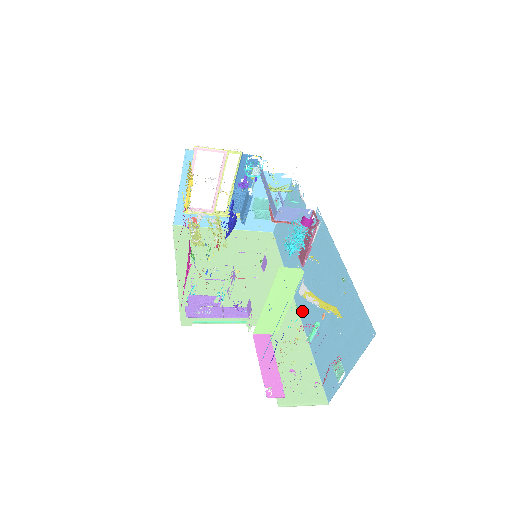
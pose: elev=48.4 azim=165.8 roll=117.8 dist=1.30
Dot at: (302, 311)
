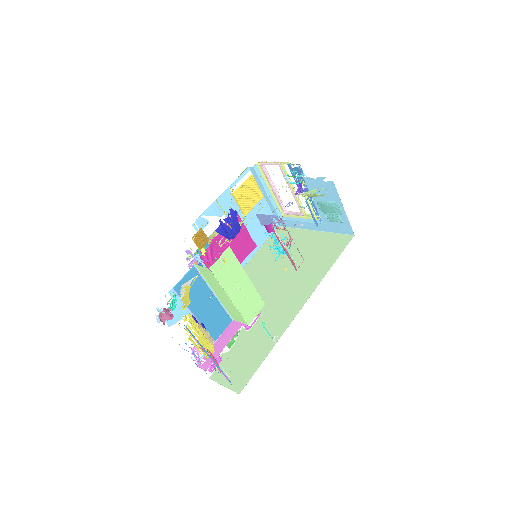
Dot at: occluded
